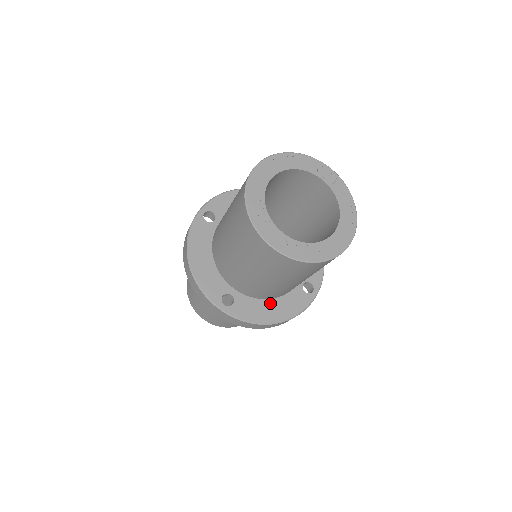
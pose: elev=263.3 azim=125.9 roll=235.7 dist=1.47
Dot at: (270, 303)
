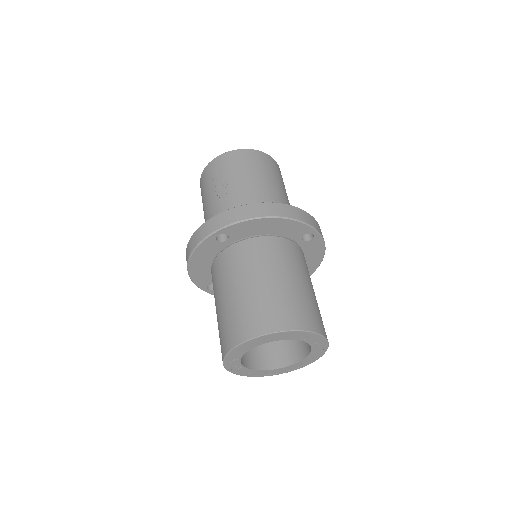
Dot at: occluded
